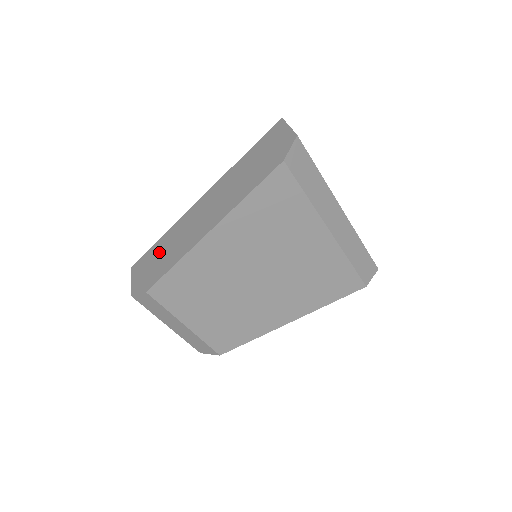
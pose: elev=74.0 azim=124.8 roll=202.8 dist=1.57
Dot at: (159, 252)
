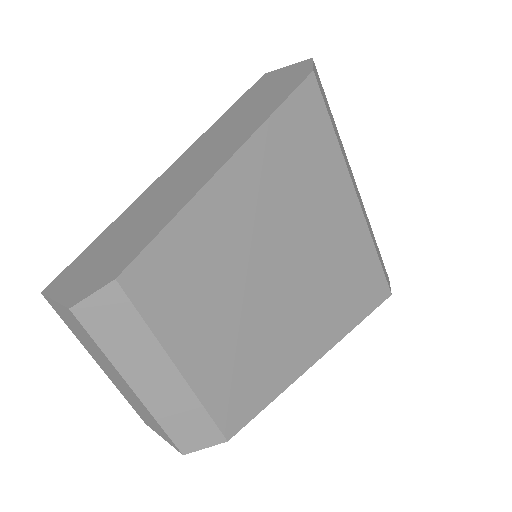
Dot at: (112, 239)
